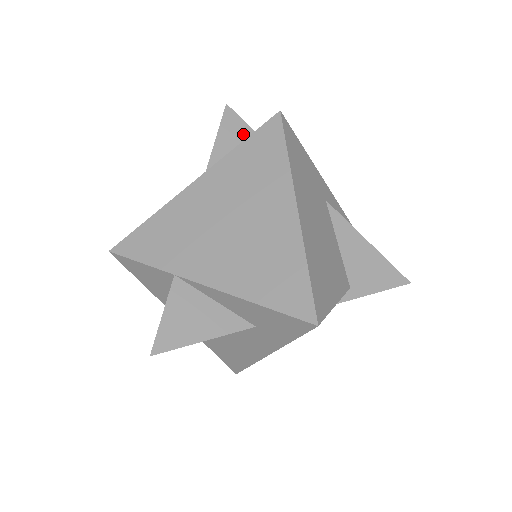
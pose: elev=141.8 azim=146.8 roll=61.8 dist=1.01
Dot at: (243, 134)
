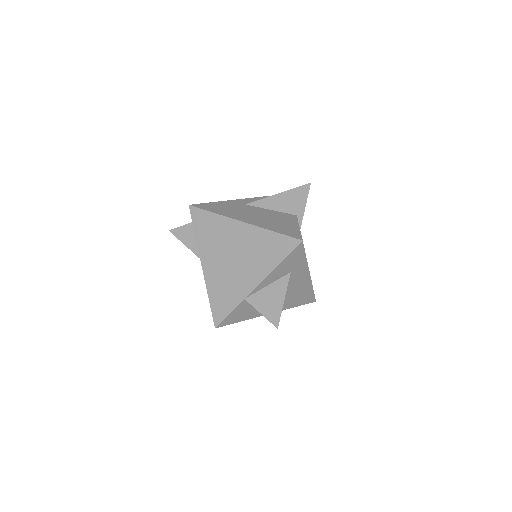
Dot at: (189, 230)
